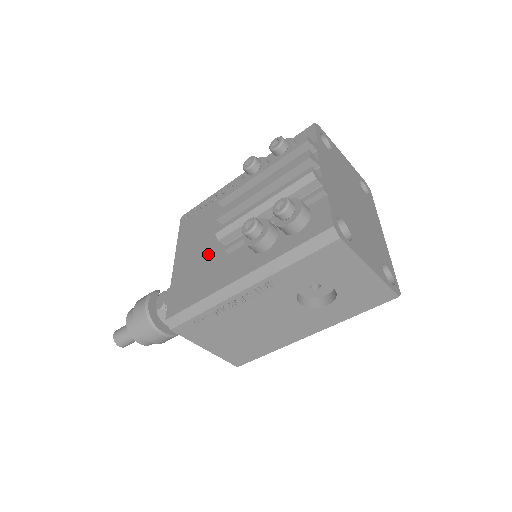
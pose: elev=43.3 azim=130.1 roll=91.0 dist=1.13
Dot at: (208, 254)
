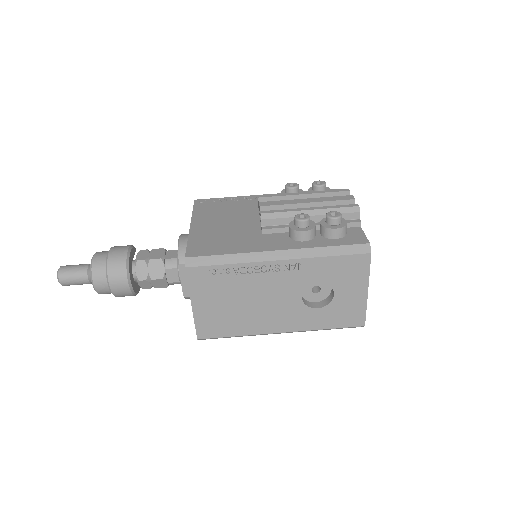
Dot at: (236, 229)
